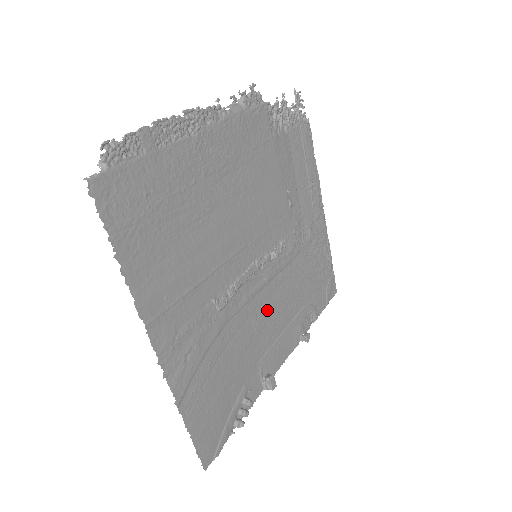
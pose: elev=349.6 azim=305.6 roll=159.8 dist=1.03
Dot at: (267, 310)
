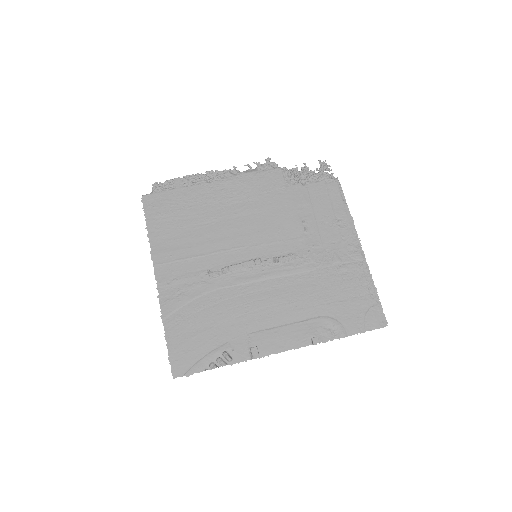
Dot at: (265, 299)
